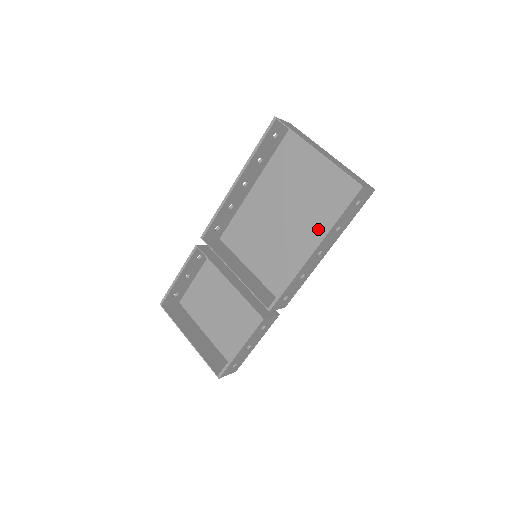
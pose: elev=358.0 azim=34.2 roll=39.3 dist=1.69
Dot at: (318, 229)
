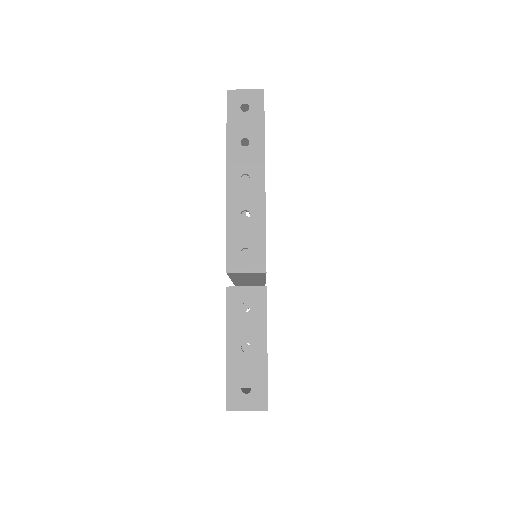
Dot at: occluded
